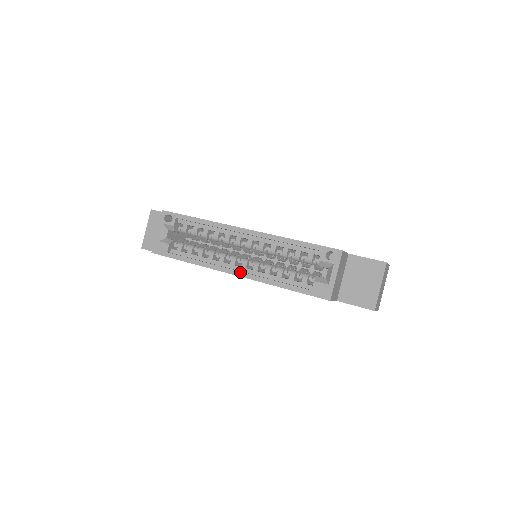
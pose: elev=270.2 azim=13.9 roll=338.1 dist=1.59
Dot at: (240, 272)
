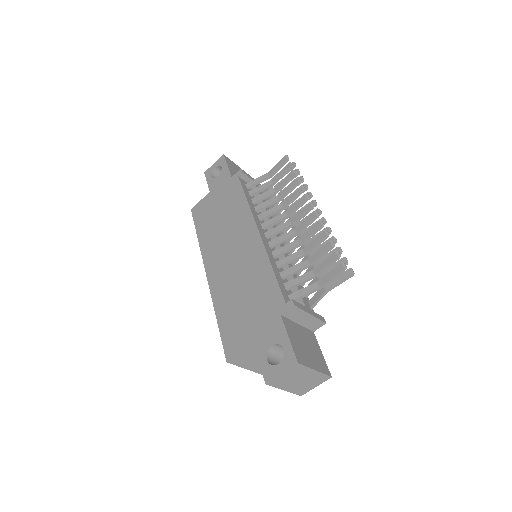
Dot at: occluded
